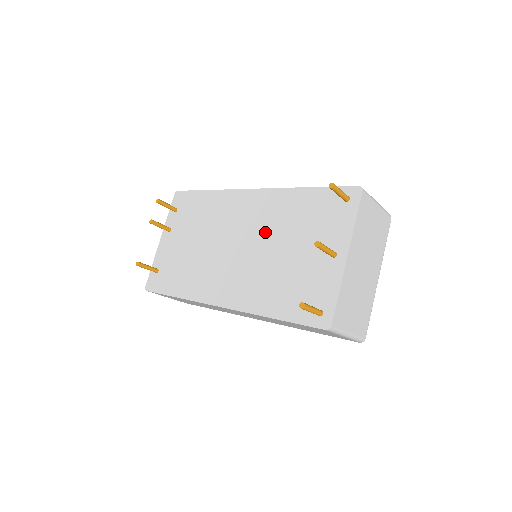
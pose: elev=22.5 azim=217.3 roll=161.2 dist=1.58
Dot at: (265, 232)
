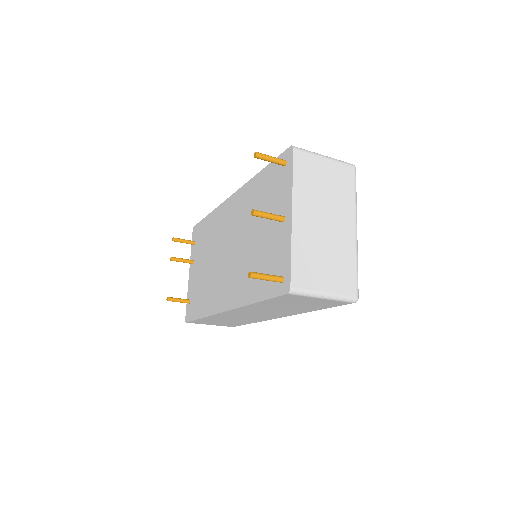
Dot at: (242, 227)
